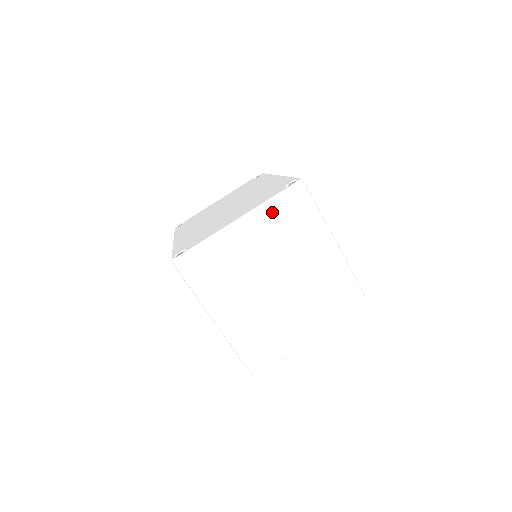
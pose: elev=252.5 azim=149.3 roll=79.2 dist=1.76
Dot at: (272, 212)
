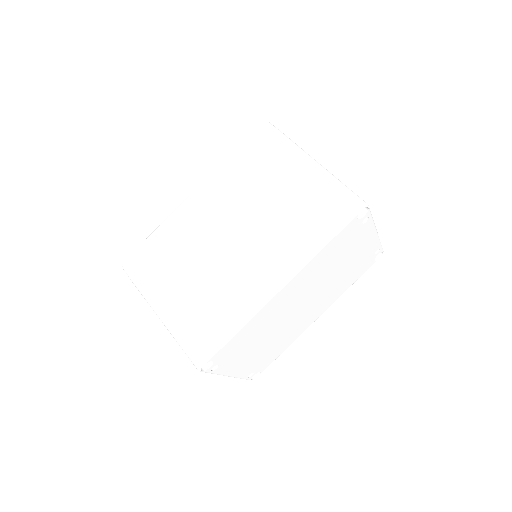
Dot at: occluded
